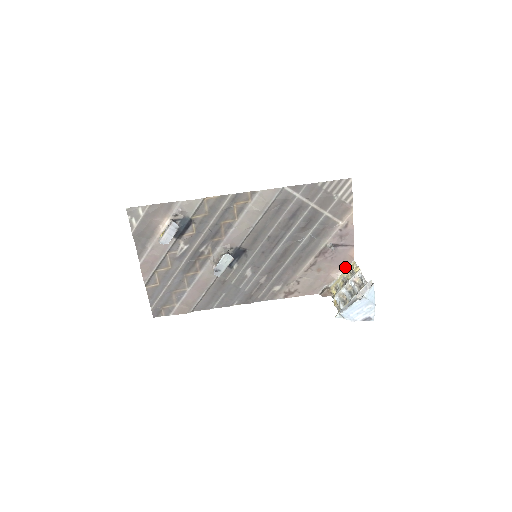
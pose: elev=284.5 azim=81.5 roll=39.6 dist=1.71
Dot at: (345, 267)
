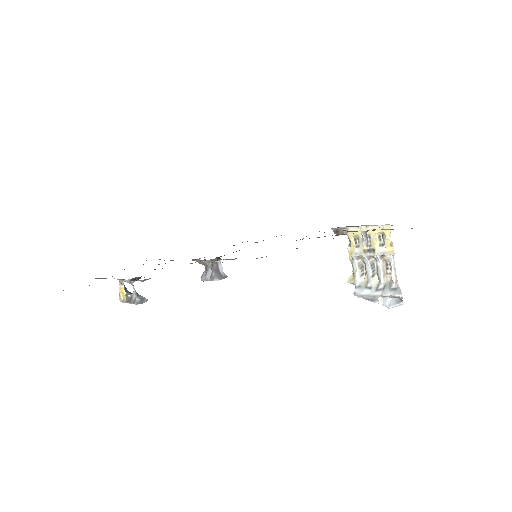
Dot at: (375, 225)
